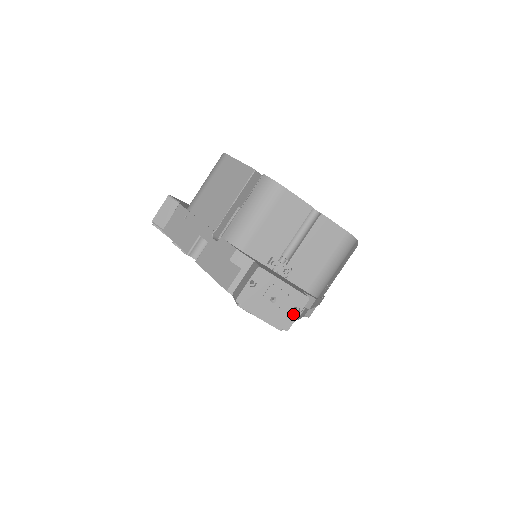
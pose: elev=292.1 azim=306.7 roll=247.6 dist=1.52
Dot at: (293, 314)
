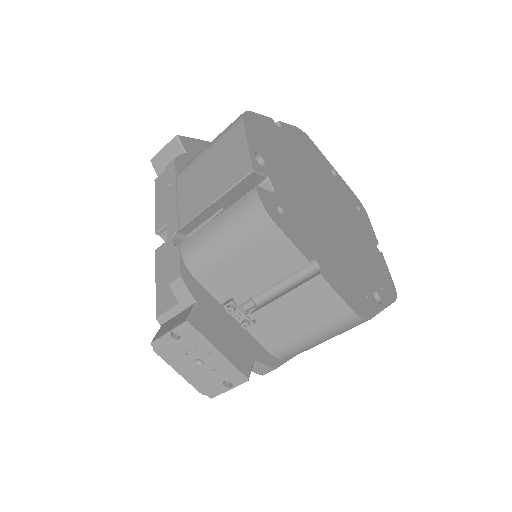
Dot at: (222, 386)
